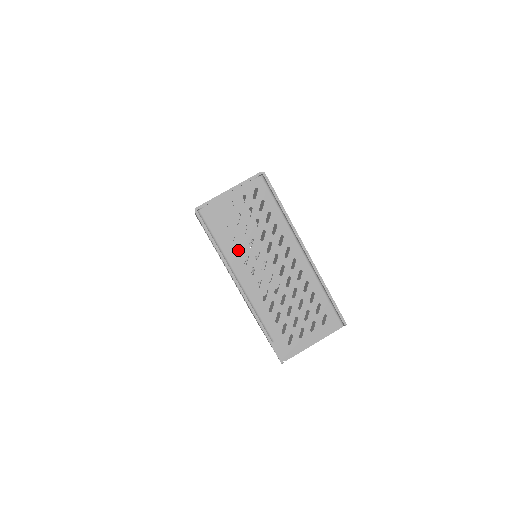
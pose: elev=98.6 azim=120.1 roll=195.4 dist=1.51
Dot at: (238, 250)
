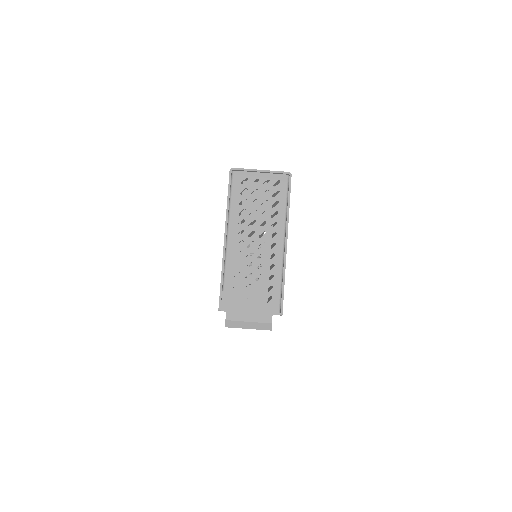
Dot at: occluded
